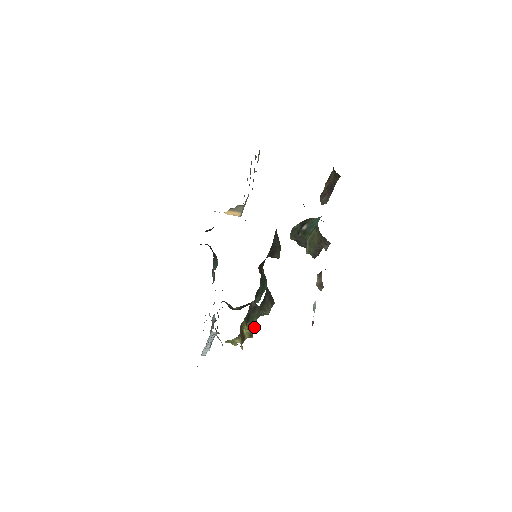
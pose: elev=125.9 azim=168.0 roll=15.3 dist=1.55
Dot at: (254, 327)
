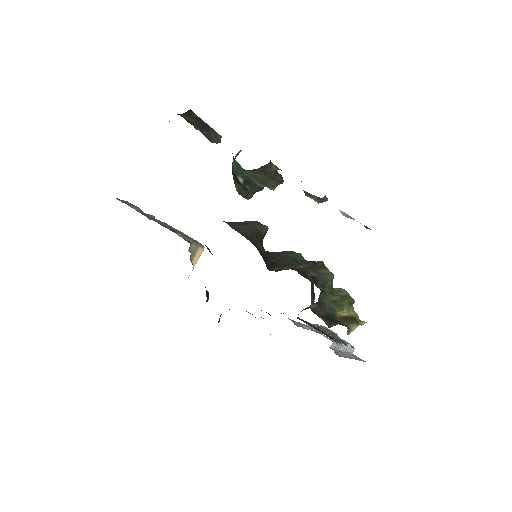
Dot at: (343, 294)
